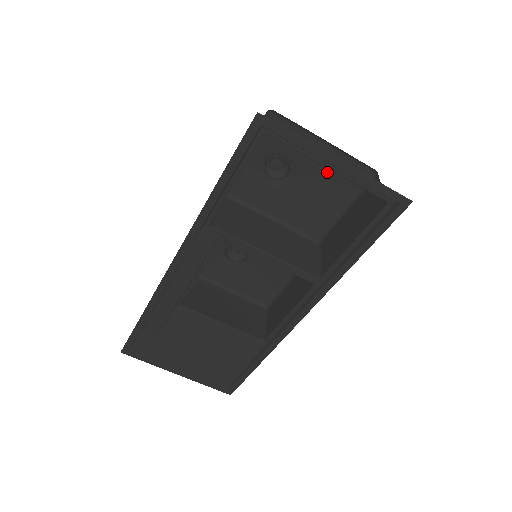
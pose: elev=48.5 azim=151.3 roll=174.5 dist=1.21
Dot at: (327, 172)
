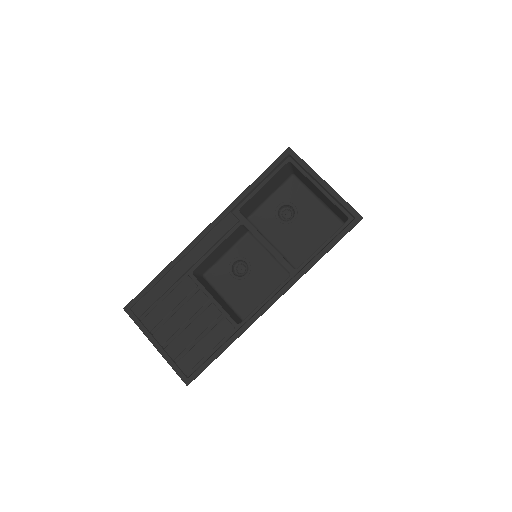
Dot at: (316, 221)
